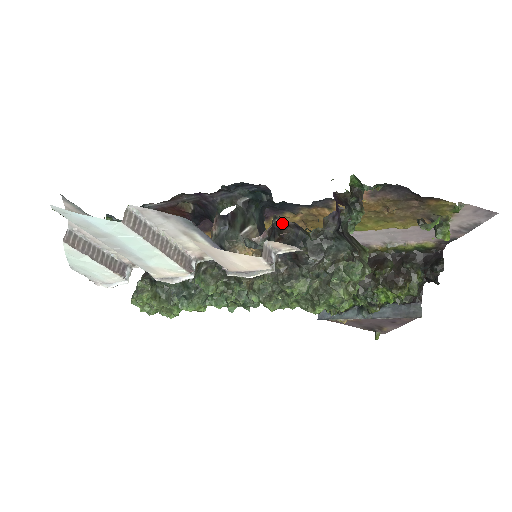
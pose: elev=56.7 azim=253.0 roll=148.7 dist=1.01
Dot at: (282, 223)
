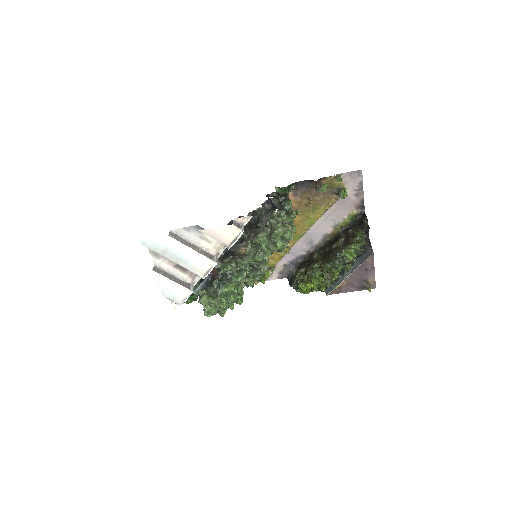
Dot at: occluded
